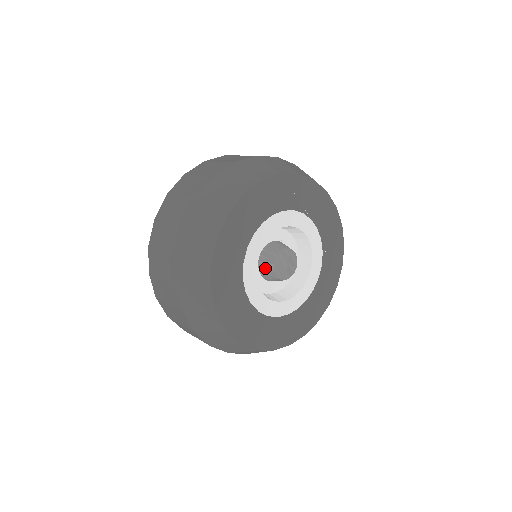
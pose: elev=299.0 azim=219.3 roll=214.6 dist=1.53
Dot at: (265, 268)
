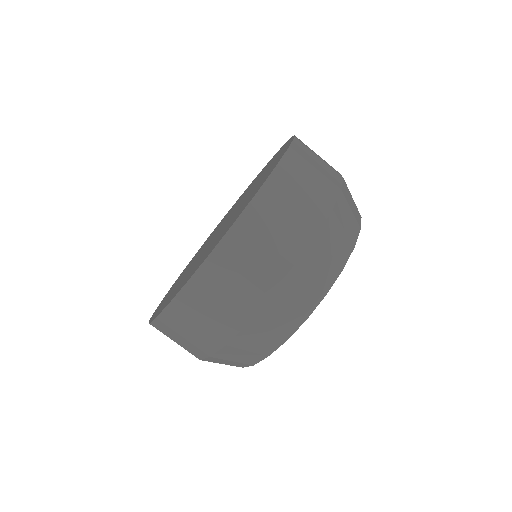
Dot at: occluded
